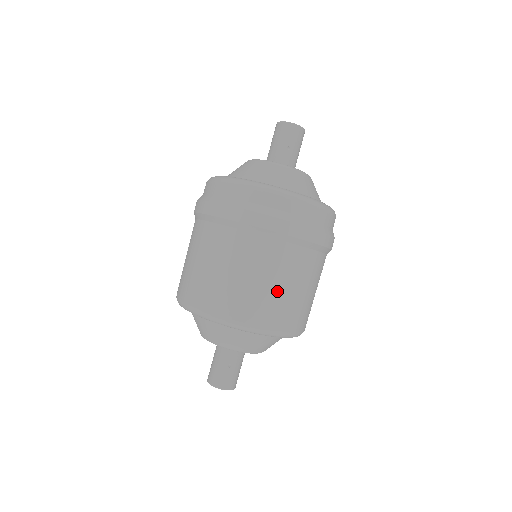
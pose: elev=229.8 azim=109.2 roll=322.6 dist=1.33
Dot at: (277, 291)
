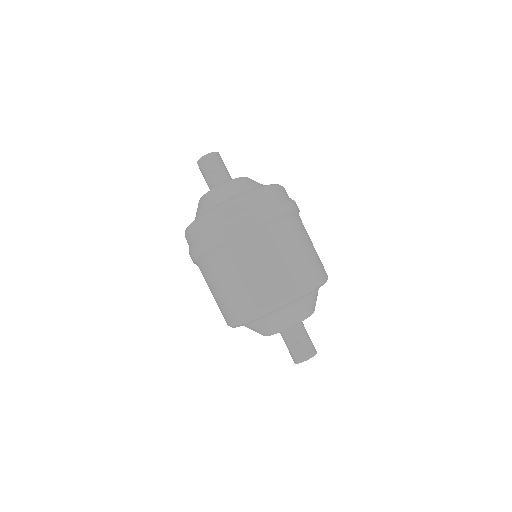
Dot at: (267, 271)
